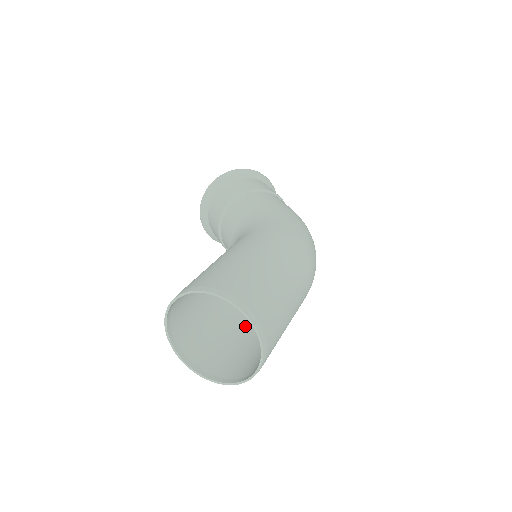
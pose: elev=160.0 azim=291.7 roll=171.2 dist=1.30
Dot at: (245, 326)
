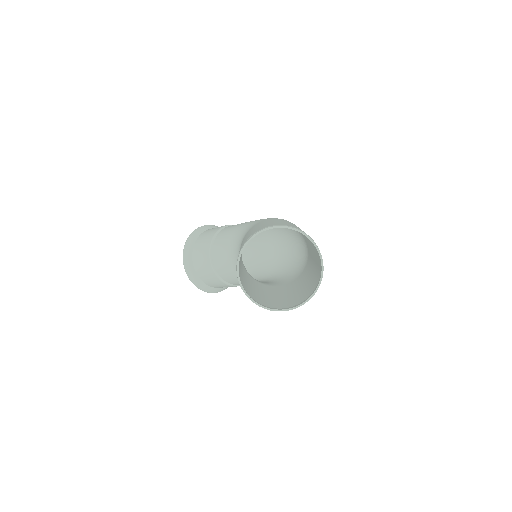
Dot at: (281, 292)
